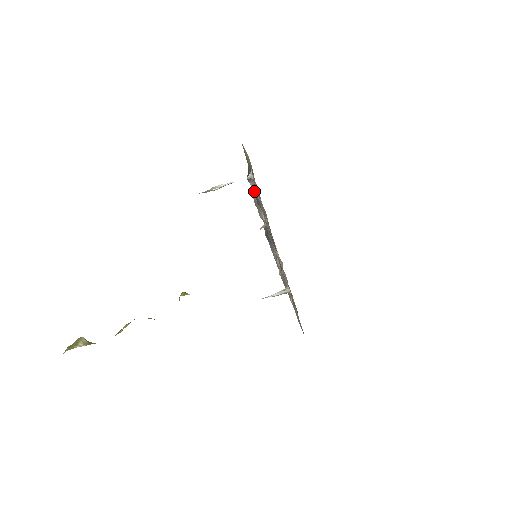
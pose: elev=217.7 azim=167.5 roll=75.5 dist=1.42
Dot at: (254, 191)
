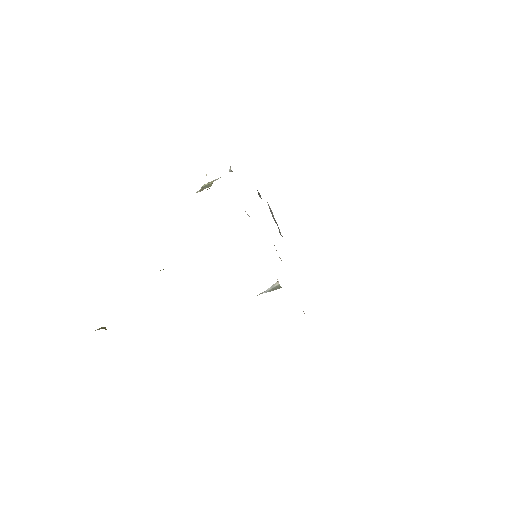
Dot at: (269, 207)
